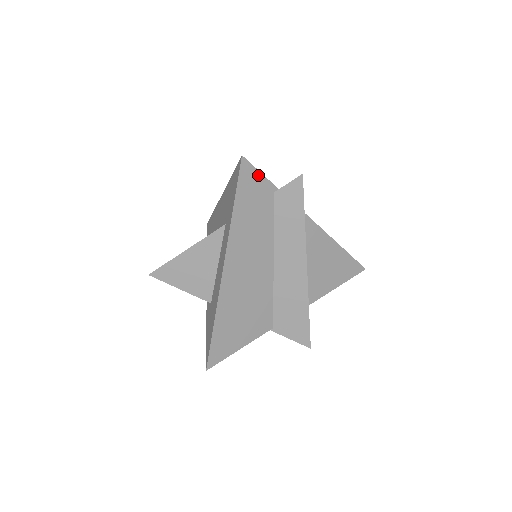
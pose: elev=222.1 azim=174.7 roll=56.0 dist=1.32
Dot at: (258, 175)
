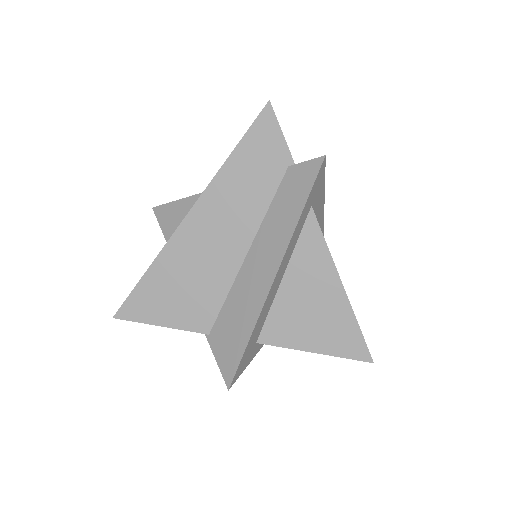
Dot at: (278, 134)
